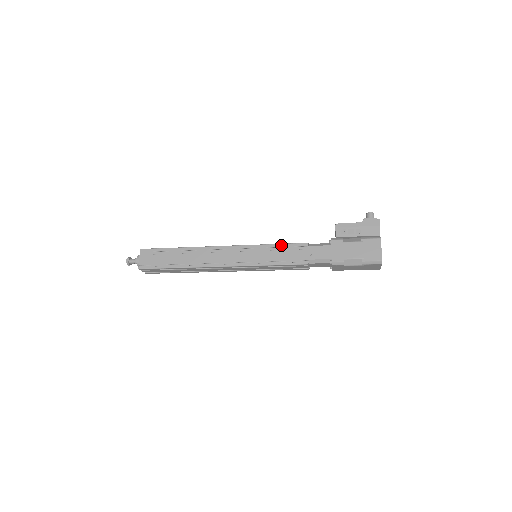
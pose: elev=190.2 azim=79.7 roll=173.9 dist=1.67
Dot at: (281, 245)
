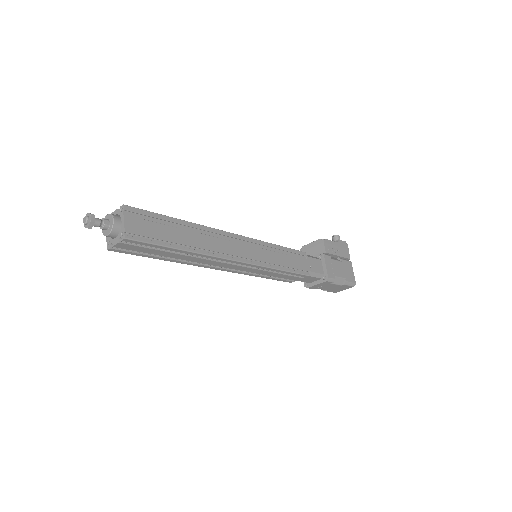
Dot at: (286, 249)
